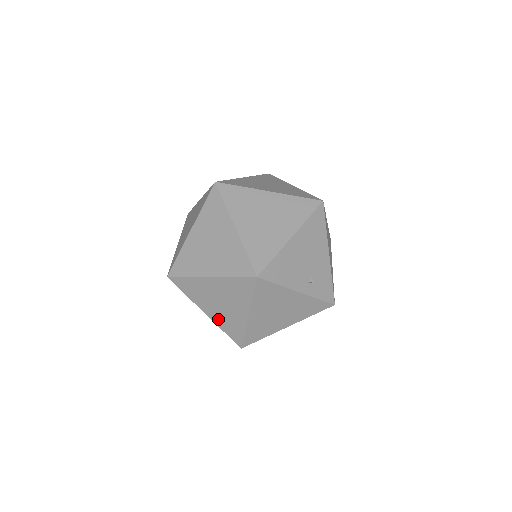
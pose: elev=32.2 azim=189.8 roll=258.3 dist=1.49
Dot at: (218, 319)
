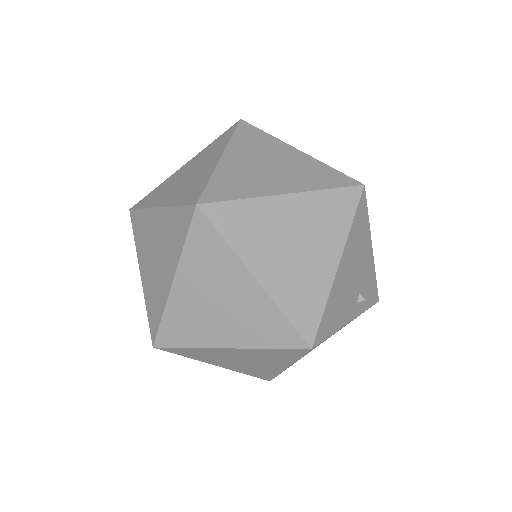
Dot at: (238, 369)
